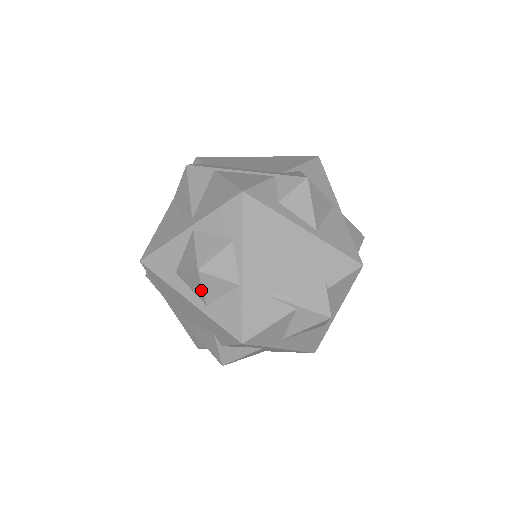
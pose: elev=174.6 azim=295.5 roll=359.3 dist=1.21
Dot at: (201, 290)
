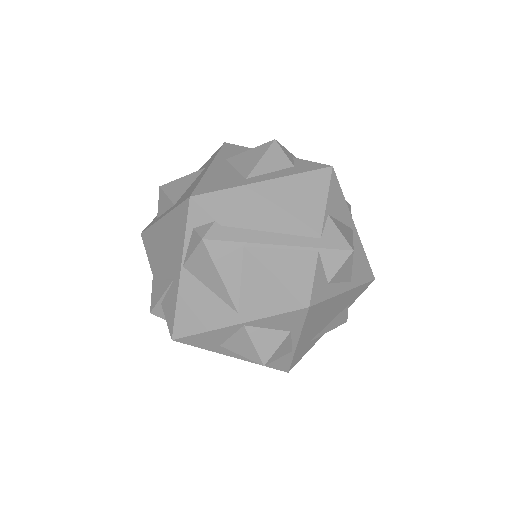
Dot at: occluded
